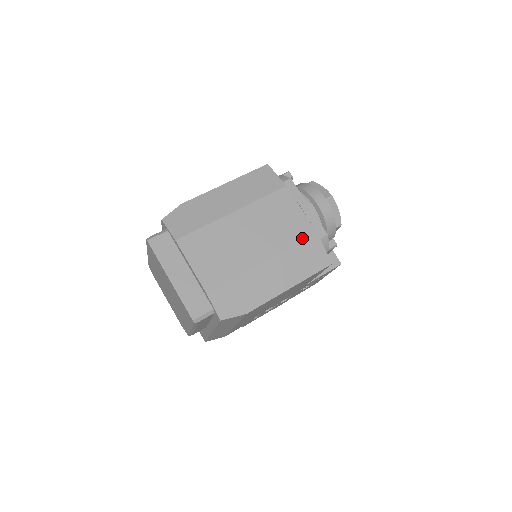
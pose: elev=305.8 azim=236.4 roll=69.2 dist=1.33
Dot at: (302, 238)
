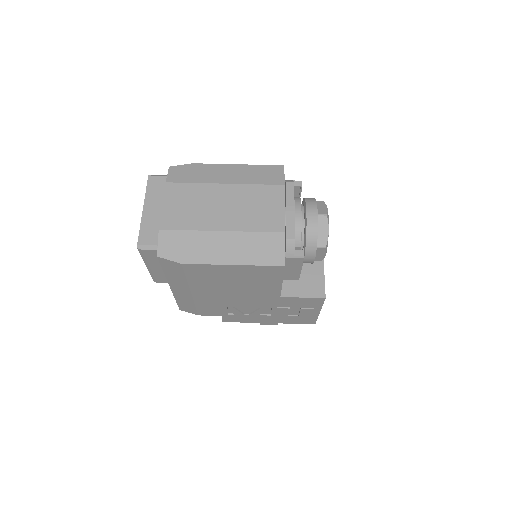
Dot at: (268, 229)
